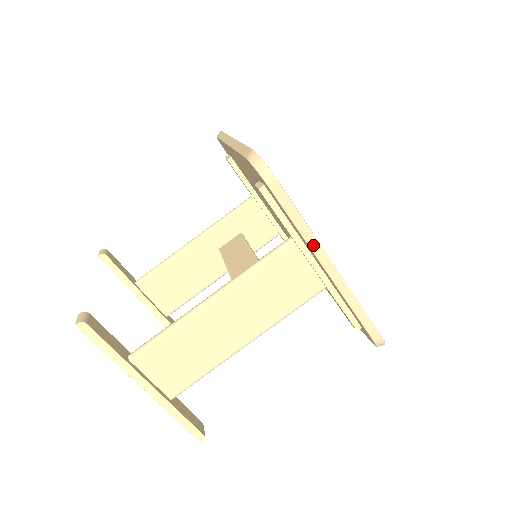
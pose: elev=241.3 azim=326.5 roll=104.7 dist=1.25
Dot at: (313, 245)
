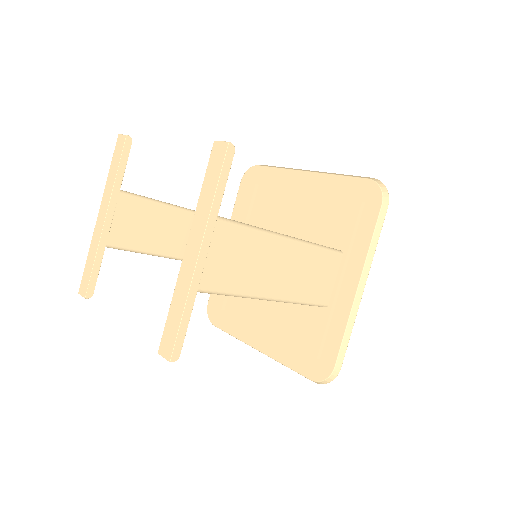
Dot at: (368, 262)
